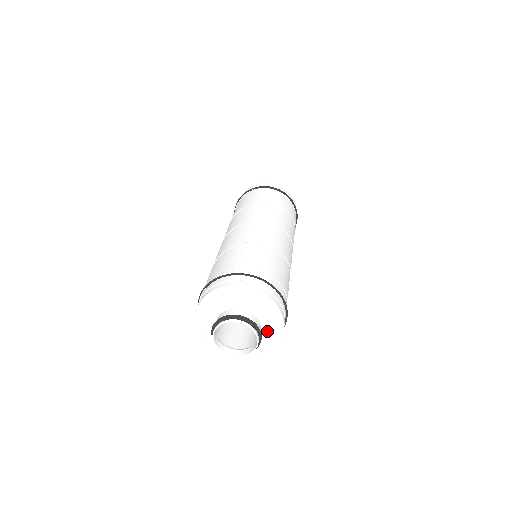
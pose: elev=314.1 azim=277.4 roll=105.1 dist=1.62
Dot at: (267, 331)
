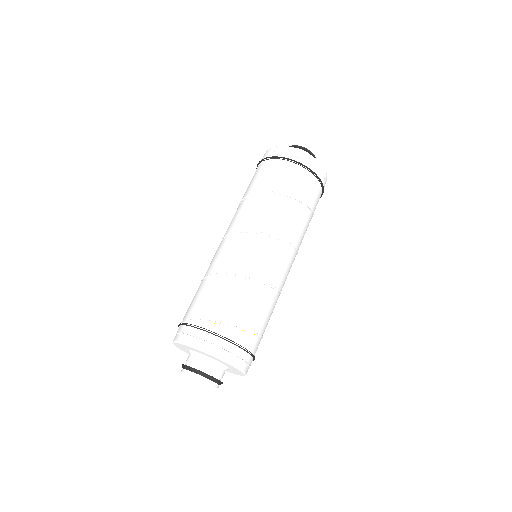
Dot at: (232, 369)
